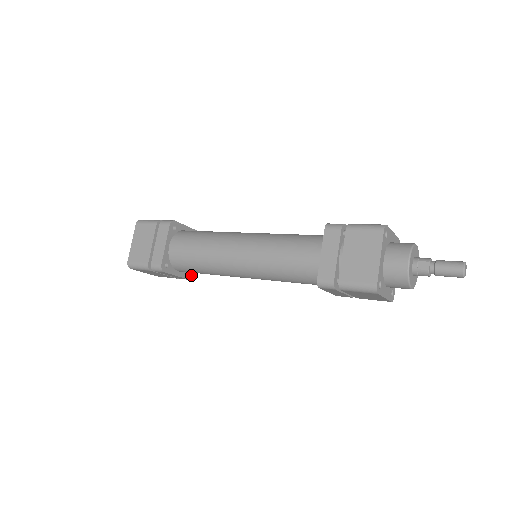
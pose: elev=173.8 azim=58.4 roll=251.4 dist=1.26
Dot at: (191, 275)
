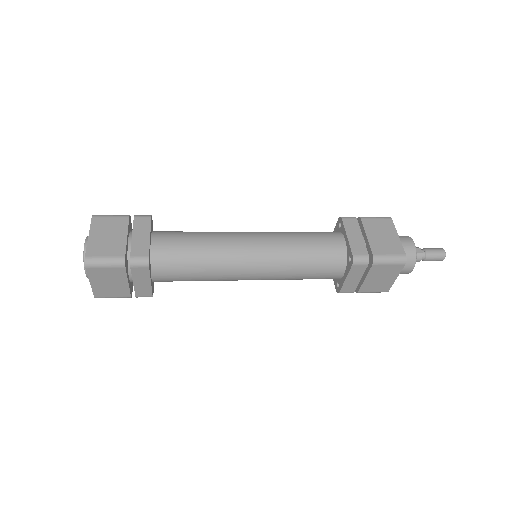
Dot at: (152, 291)
